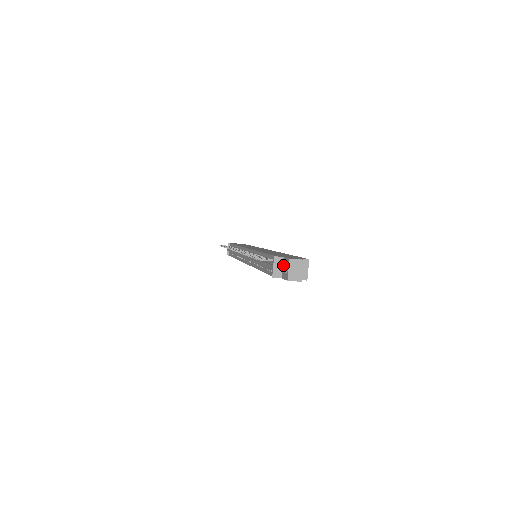
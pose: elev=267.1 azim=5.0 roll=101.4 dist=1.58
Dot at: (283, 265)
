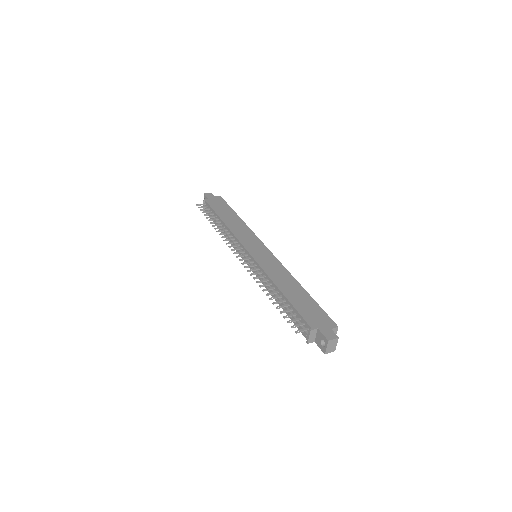
Dot at: (317, 335)
